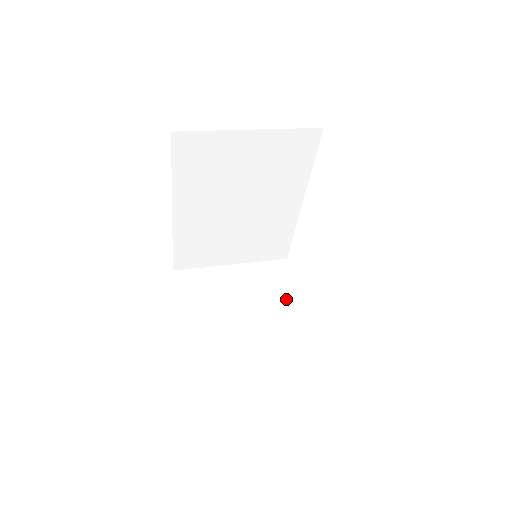
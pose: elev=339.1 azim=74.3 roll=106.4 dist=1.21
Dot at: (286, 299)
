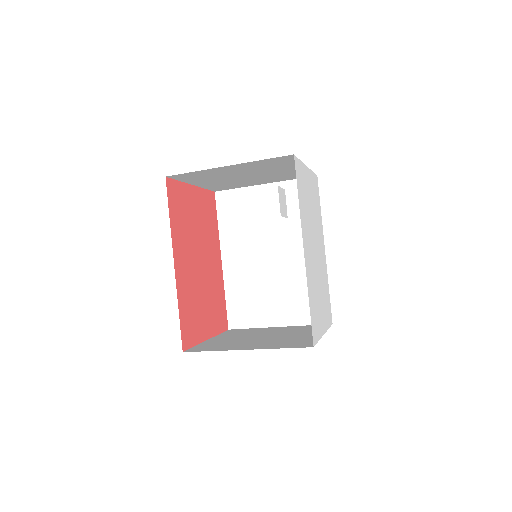
Dot at: (309, 333)
